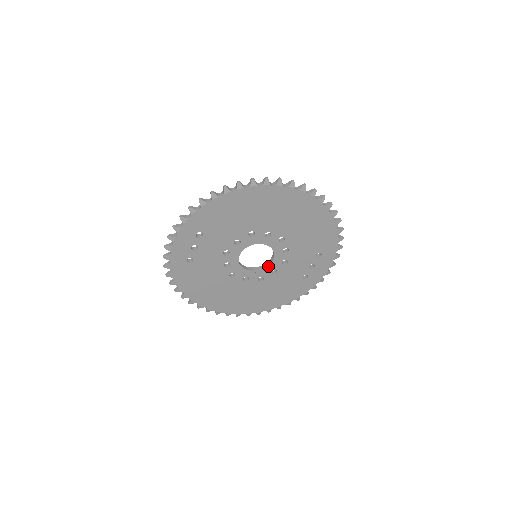
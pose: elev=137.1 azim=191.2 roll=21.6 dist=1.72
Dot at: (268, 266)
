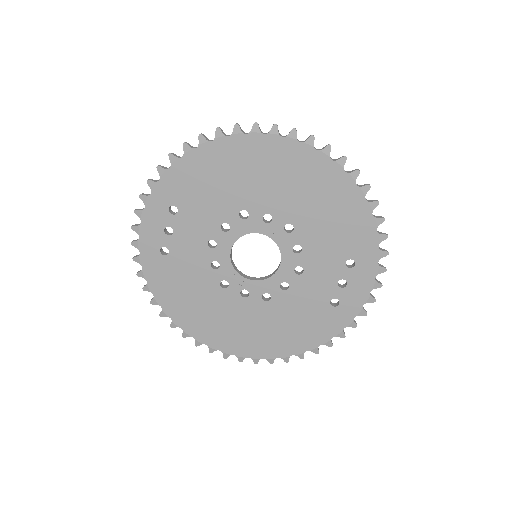
Dot at: (275, 275)
